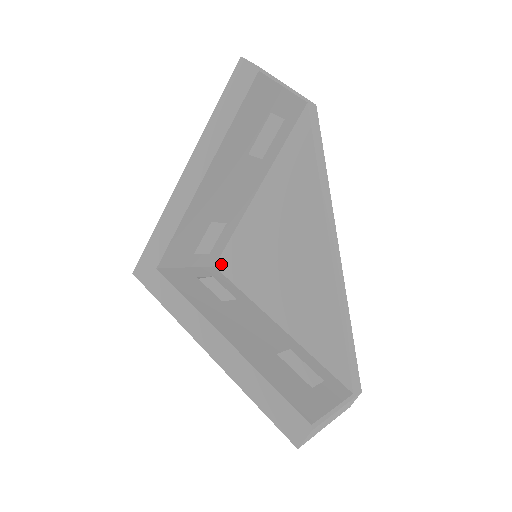
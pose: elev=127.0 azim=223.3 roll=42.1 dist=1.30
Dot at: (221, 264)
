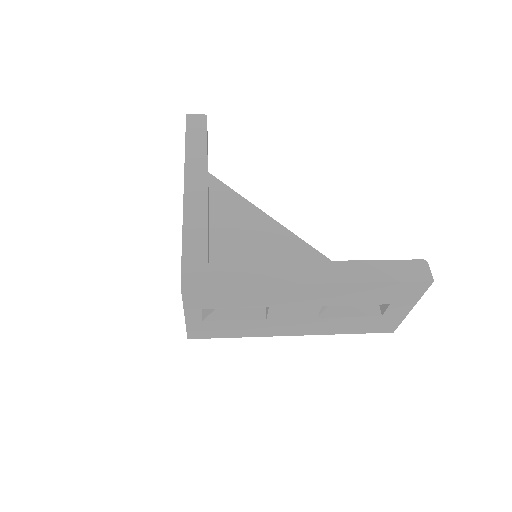
Dot at: occluded
